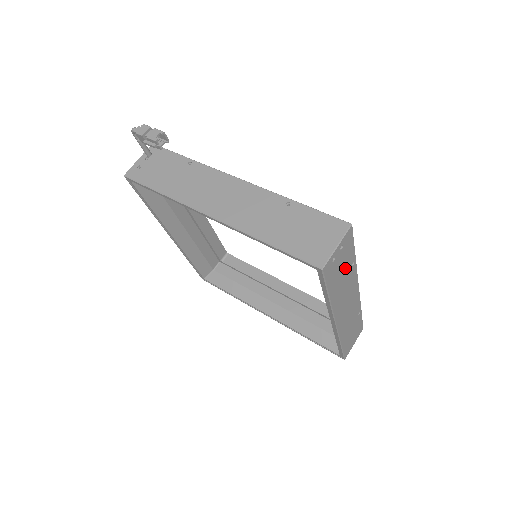
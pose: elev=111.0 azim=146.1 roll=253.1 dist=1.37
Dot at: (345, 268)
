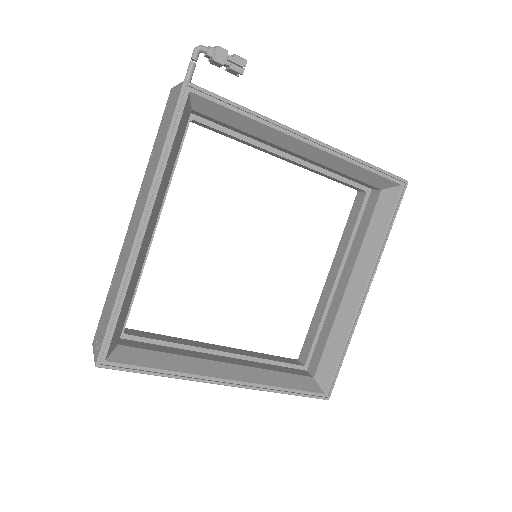
Dot at: occluded
